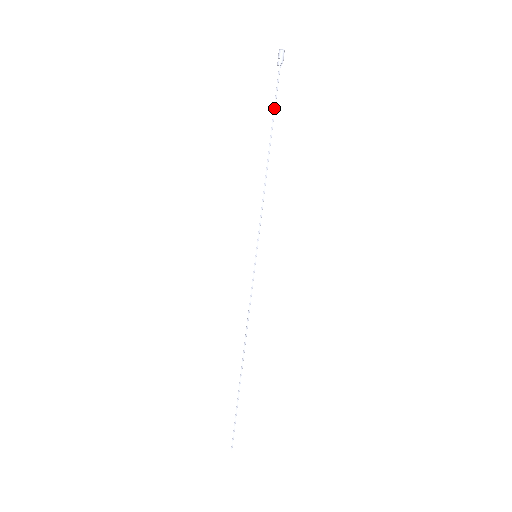
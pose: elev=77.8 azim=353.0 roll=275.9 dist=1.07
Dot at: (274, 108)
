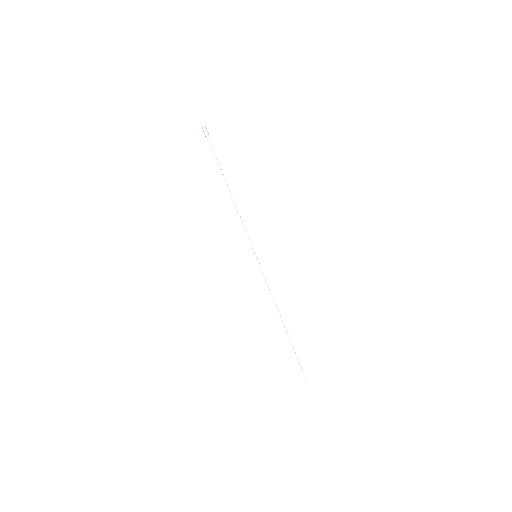
Dot at: (218, 163)
